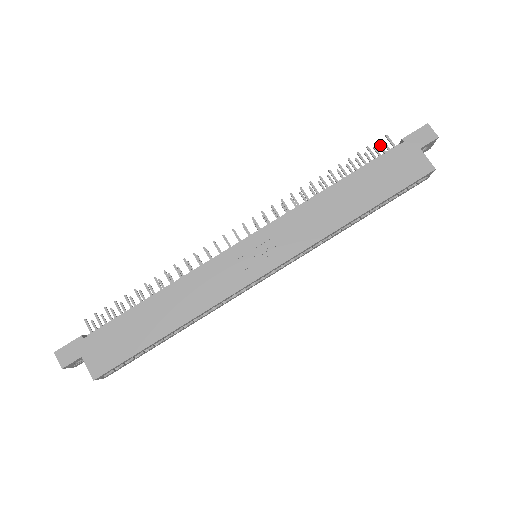
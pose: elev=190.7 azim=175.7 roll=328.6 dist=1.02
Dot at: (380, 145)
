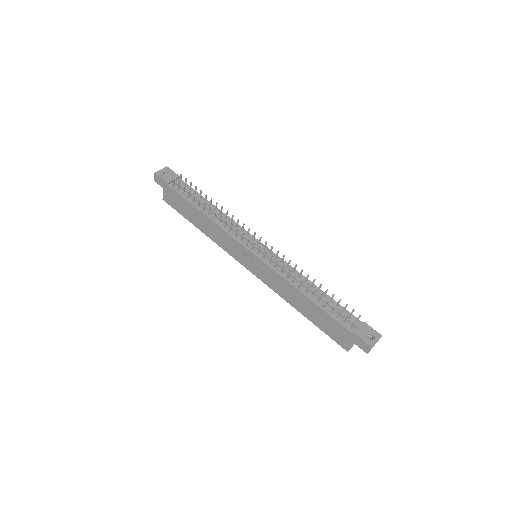
Dot at: (347, 318)
